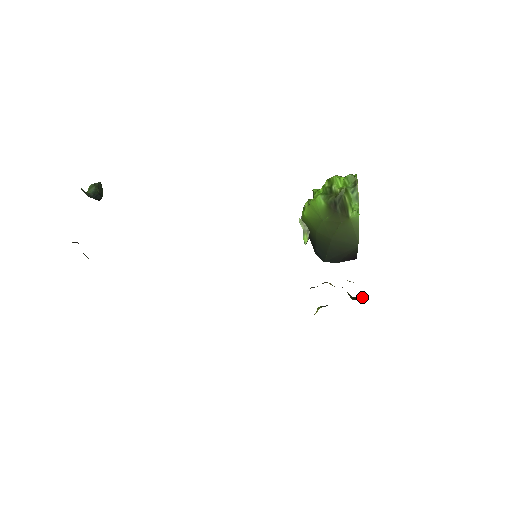
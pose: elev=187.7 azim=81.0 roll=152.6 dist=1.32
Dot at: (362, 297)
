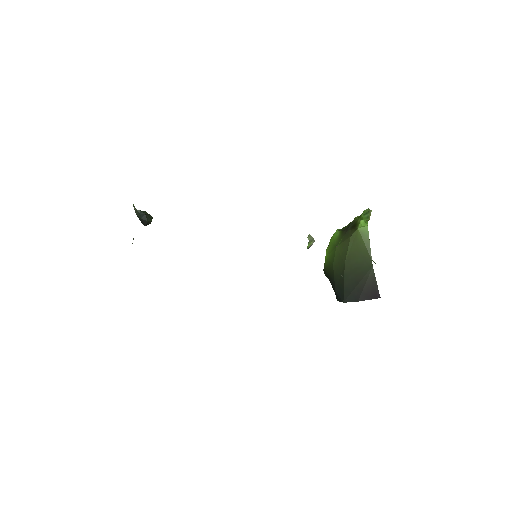
Dot at: occluded
